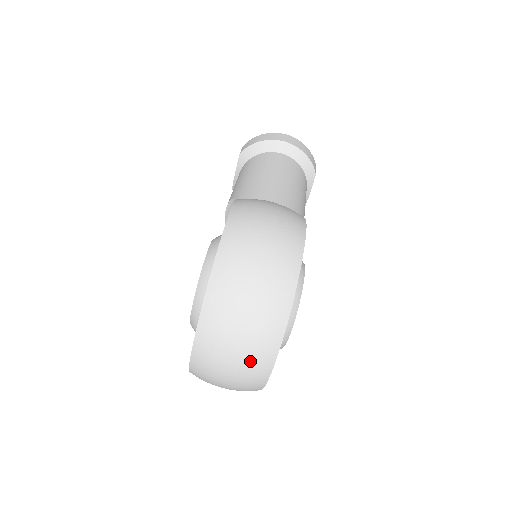
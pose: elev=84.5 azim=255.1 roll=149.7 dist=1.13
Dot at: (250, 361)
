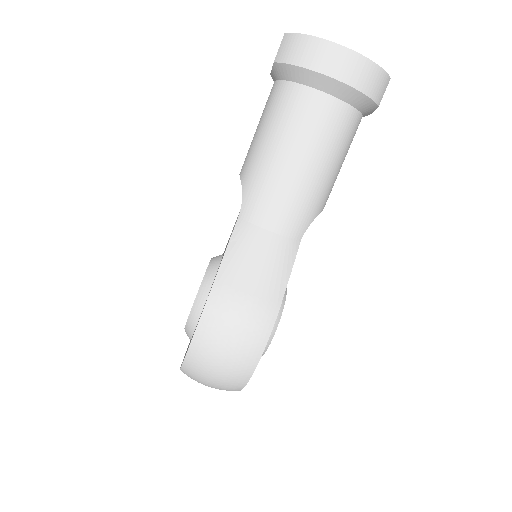
Dot at: occluded
